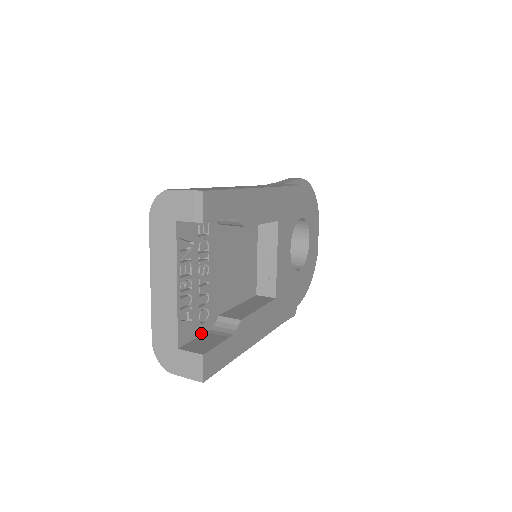
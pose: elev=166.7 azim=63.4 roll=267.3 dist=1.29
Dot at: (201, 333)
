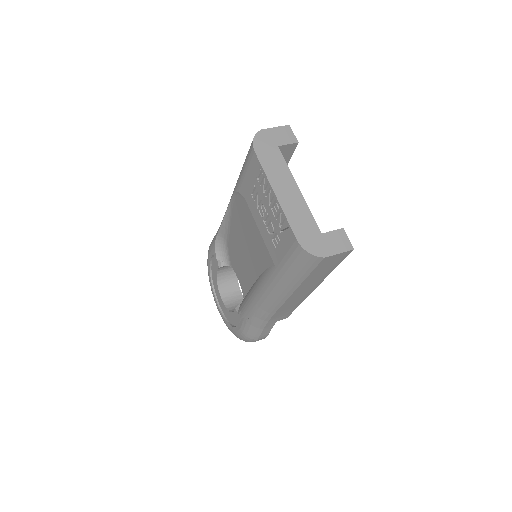
Dot at: occluded
